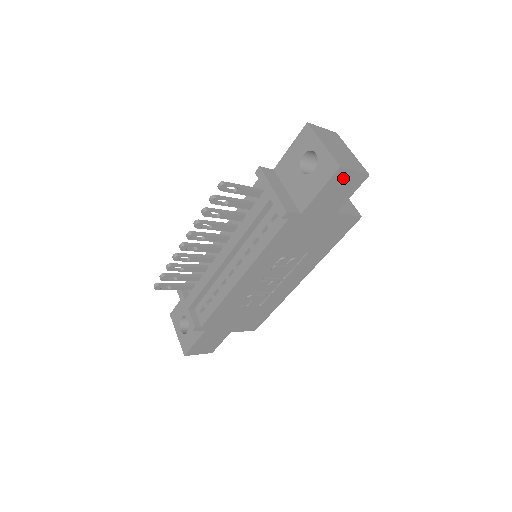
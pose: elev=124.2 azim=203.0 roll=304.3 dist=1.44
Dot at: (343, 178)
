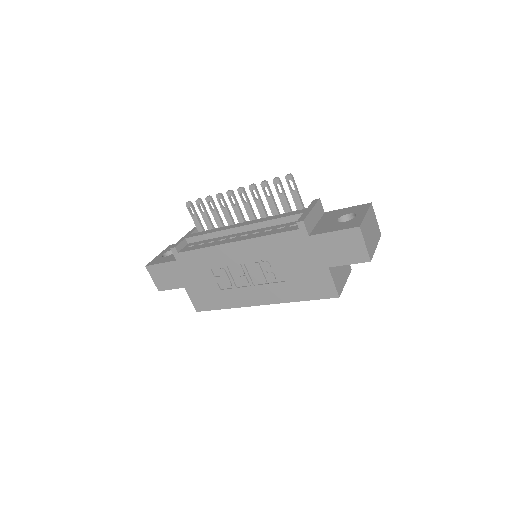
Dot at: (354, 240)
